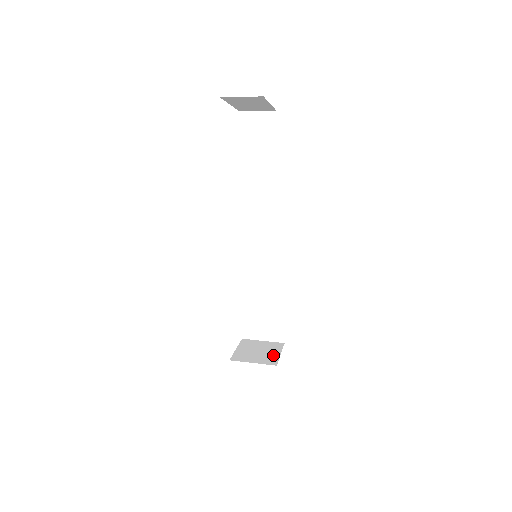
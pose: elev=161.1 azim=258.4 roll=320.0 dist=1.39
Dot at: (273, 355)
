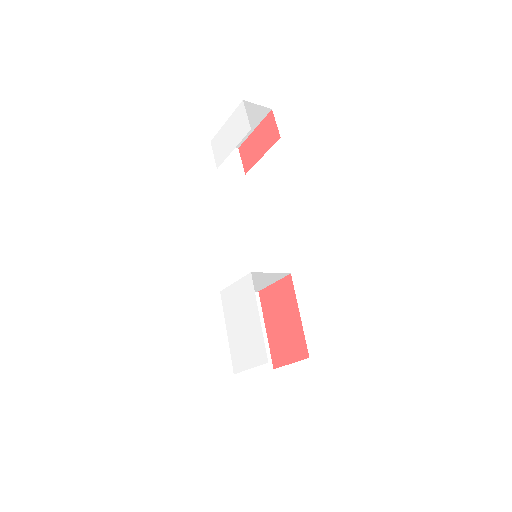
Dot at: occluded
